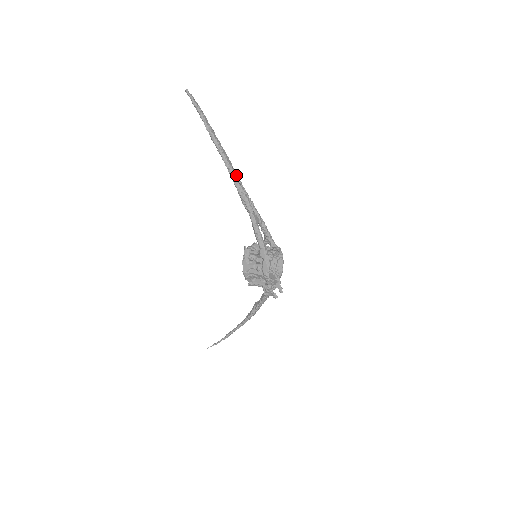
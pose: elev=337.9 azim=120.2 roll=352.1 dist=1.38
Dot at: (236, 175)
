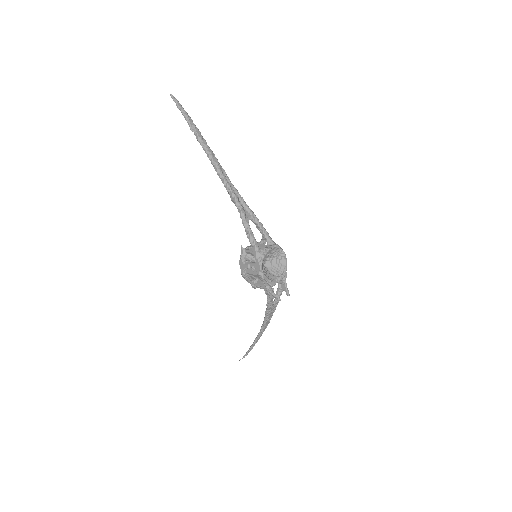
Dot at: (223, 172)
